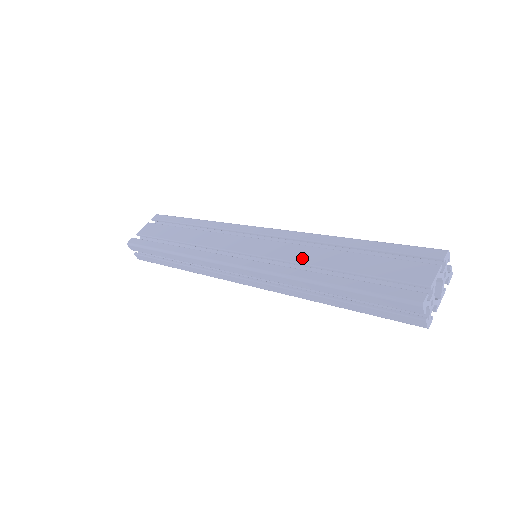
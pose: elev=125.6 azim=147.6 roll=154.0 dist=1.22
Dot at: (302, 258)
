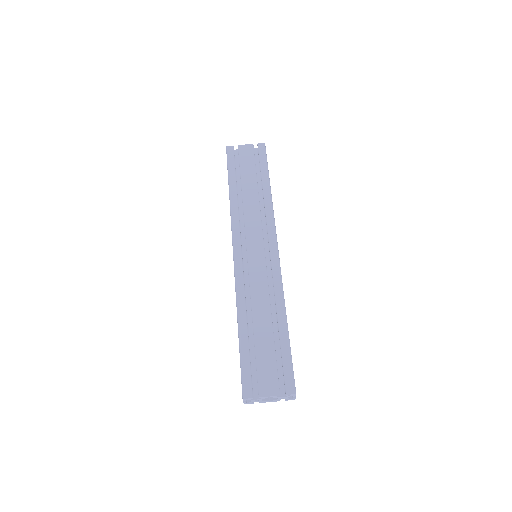
Dot at: (256, 297)
